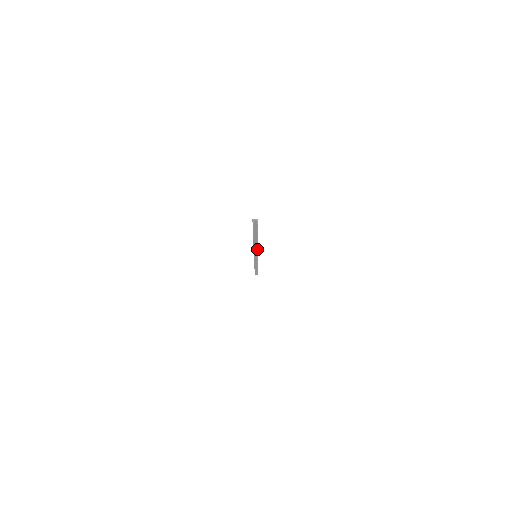
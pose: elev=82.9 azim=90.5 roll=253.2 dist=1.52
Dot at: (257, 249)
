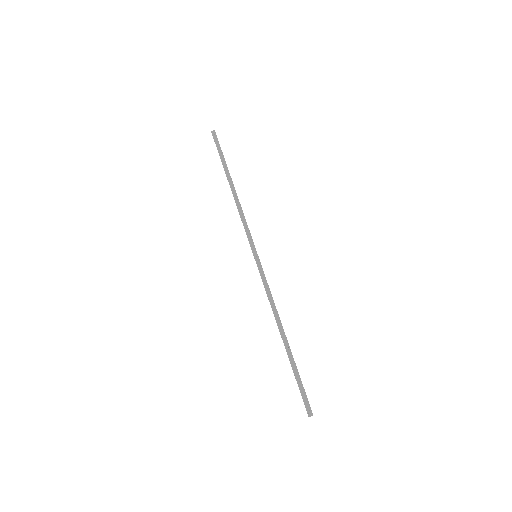
Dot at: (270, 294)
